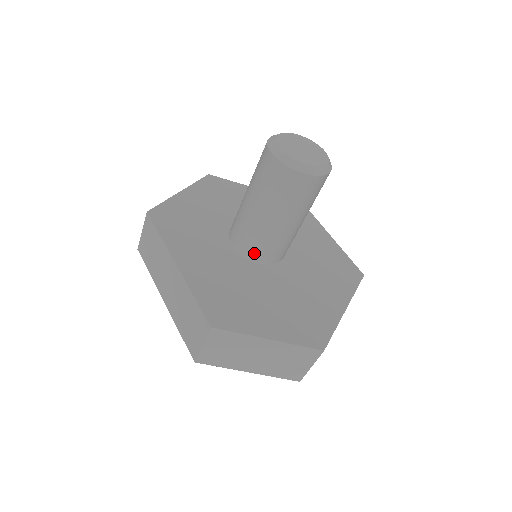
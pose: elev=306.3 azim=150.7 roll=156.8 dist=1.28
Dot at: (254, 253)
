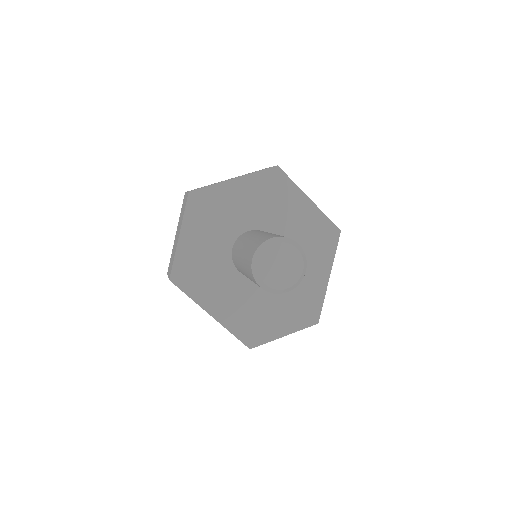
Dot at: occluded
